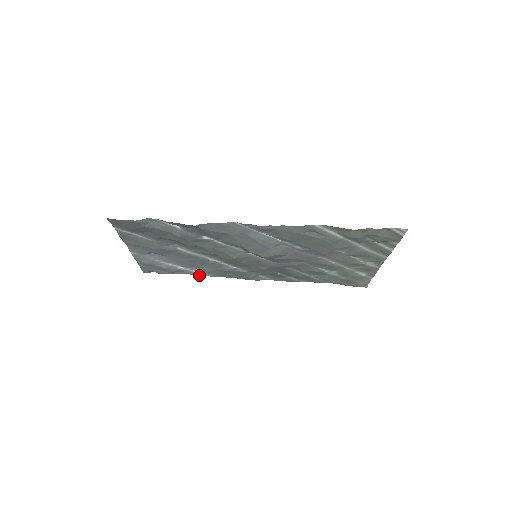
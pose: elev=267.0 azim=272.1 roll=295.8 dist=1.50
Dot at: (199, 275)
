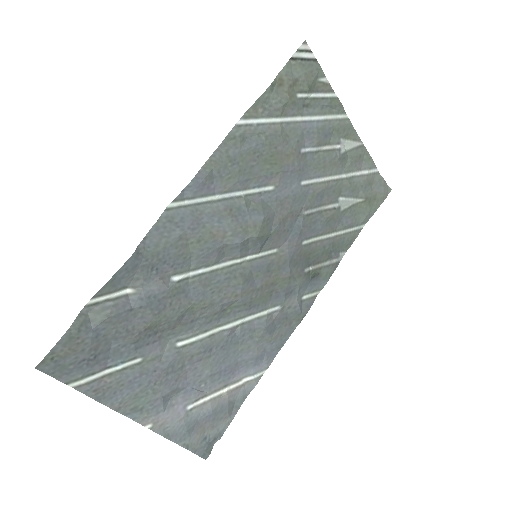
Dot at: (257, 381)
